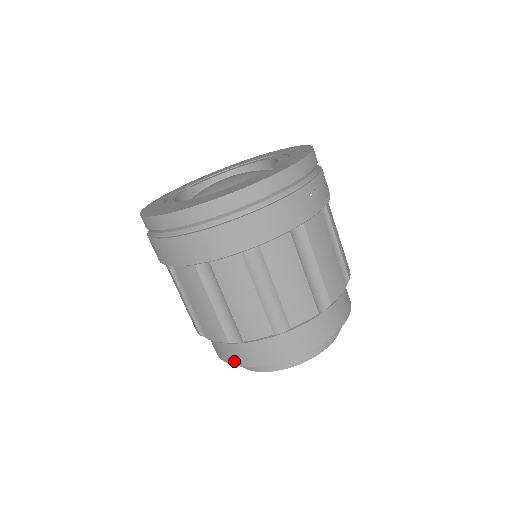
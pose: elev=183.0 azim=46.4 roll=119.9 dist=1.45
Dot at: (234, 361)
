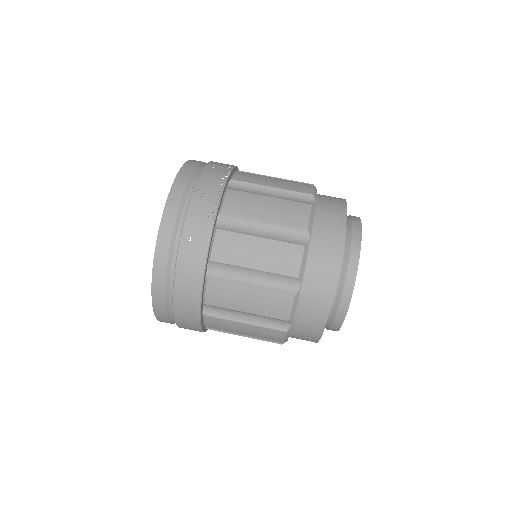
Dot at: occluded
